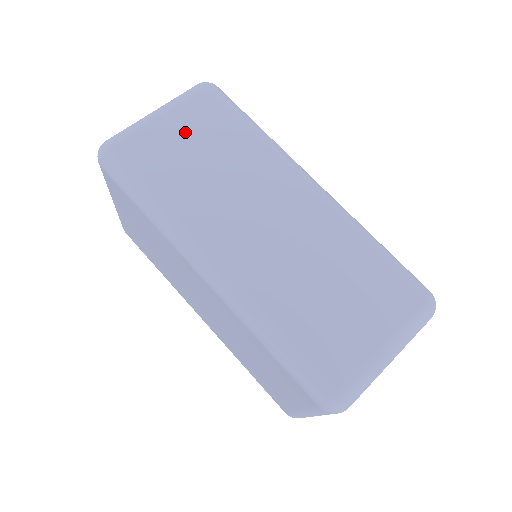
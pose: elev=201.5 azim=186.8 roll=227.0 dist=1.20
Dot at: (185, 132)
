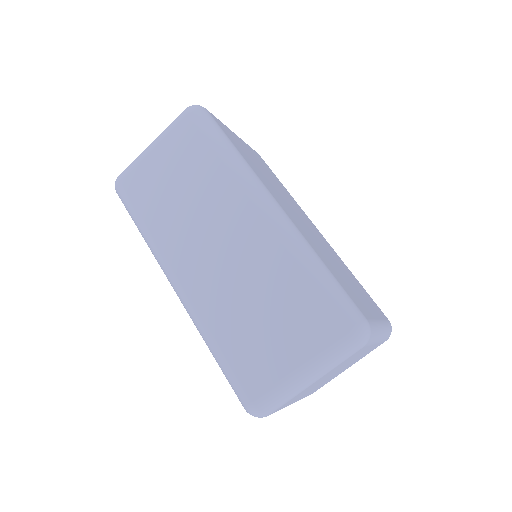
Dot at: (167, 163)
